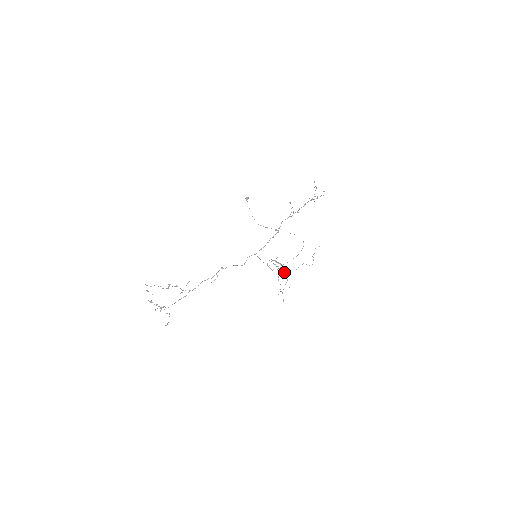
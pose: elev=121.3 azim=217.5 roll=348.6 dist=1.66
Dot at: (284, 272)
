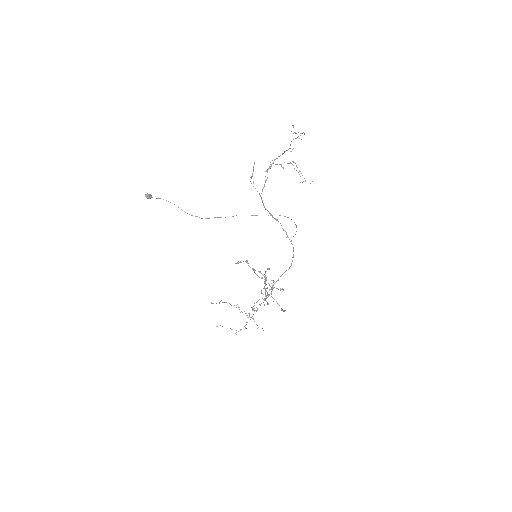
Dot at: occluded
